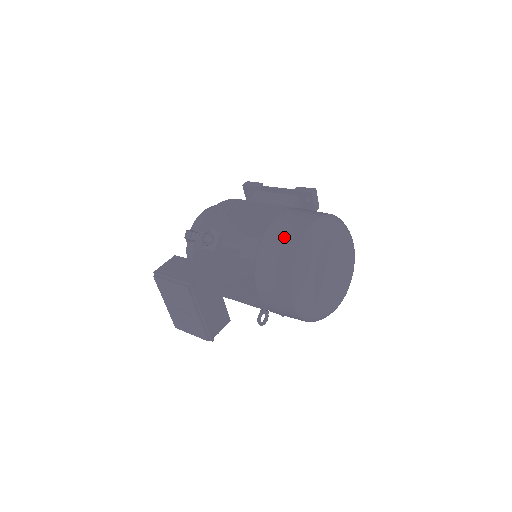
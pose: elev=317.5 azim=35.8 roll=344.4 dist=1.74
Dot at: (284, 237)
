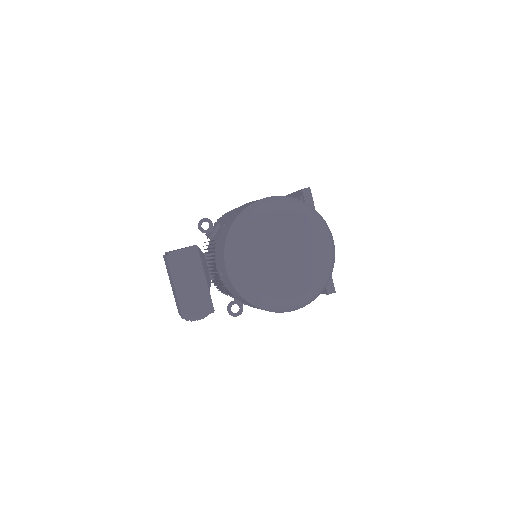
Dot at: occluded
